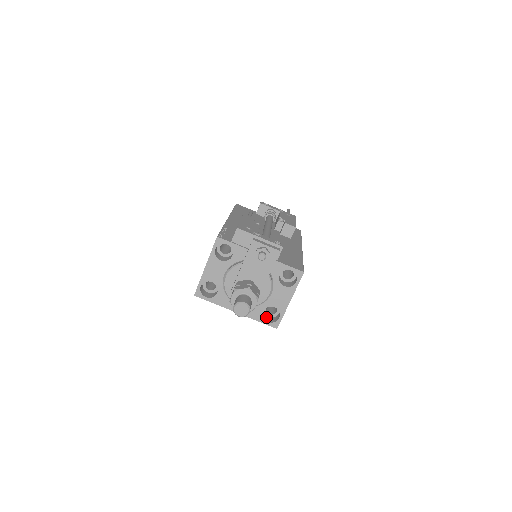
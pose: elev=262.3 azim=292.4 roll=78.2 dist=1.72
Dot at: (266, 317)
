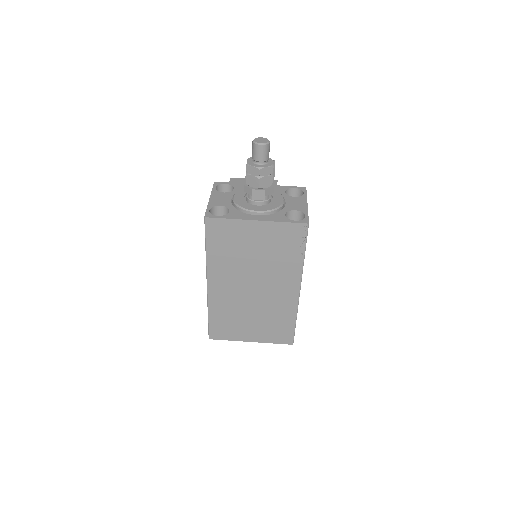
Dot at: (292, 228)
